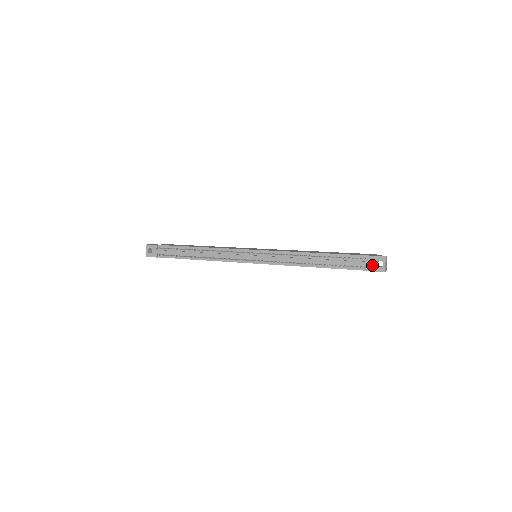
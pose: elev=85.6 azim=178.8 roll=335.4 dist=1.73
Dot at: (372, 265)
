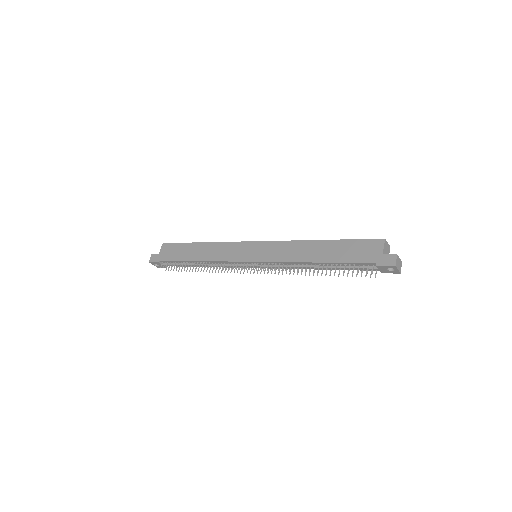
Dot at: (383, 270)
